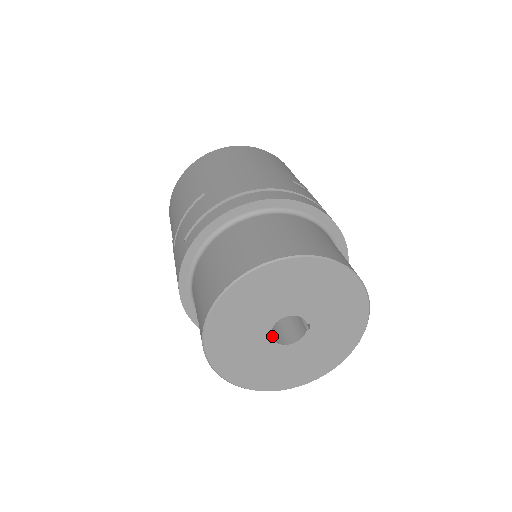
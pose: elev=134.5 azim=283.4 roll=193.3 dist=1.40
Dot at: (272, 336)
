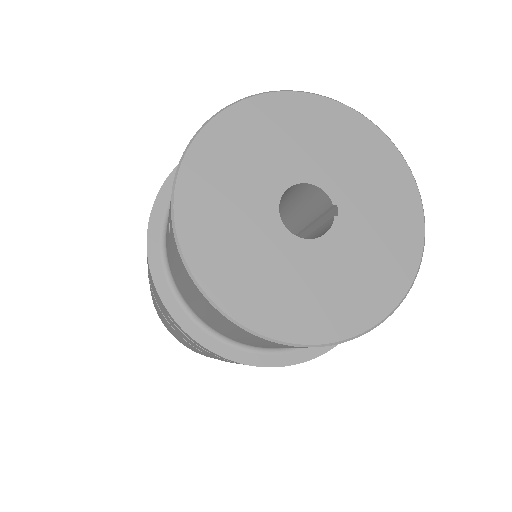
Dot at: occluded
